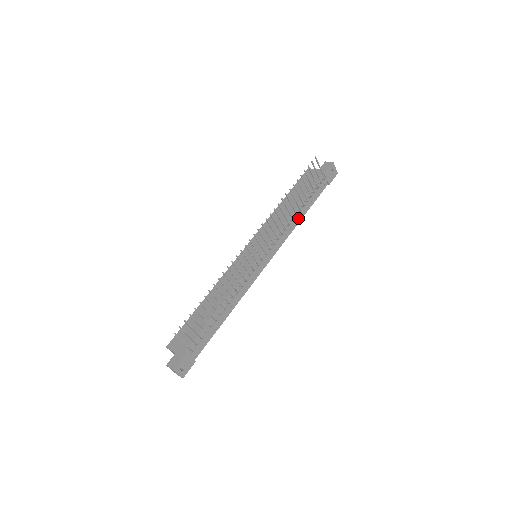
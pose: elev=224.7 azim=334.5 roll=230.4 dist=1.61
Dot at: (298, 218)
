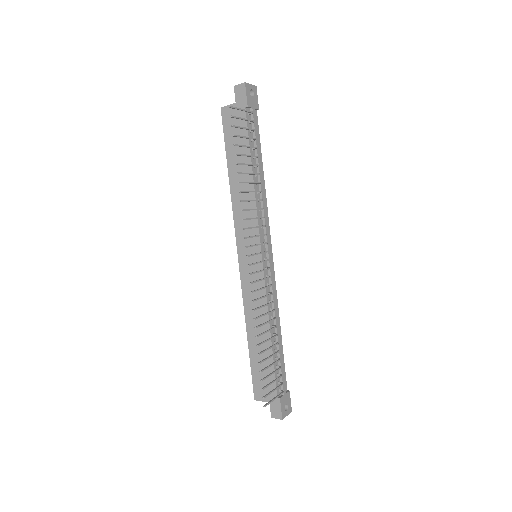
Dot at: (261, 180)
